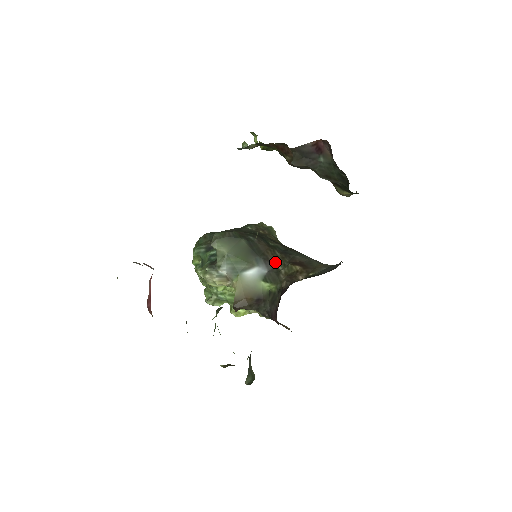
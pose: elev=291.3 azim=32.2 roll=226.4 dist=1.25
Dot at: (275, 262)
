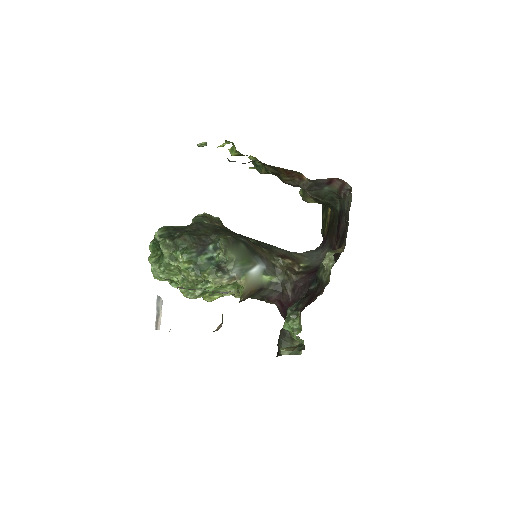
Dot at: (268, 258)
